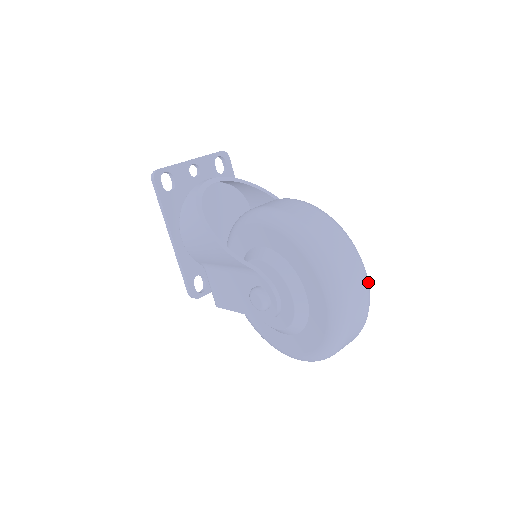
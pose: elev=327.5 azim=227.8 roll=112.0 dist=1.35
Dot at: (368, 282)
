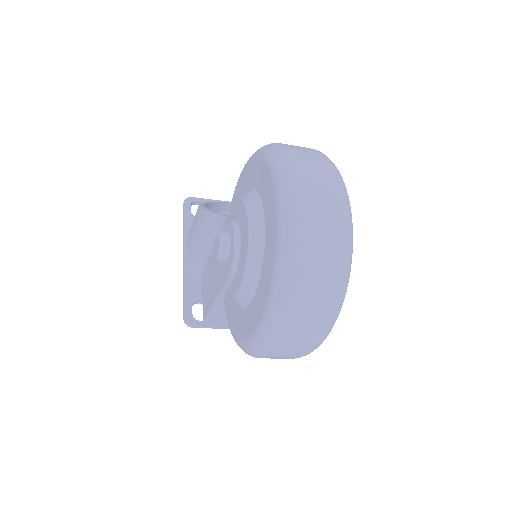
Dot at: (347, 196)
